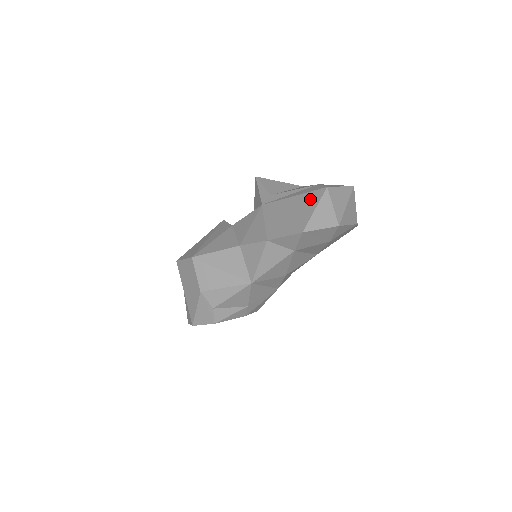
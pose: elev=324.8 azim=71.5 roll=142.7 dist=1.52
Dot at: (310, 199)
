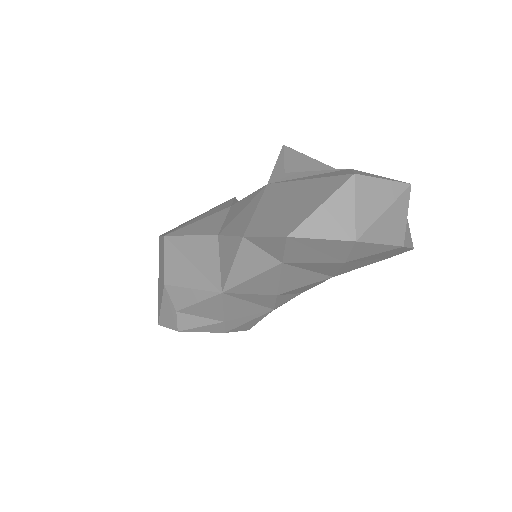
Dot at: (323, 187)
